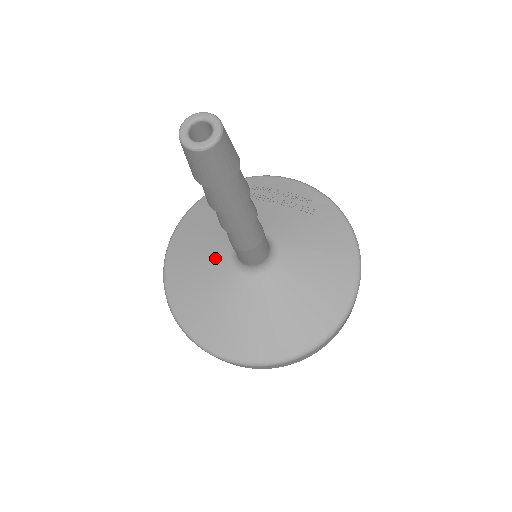
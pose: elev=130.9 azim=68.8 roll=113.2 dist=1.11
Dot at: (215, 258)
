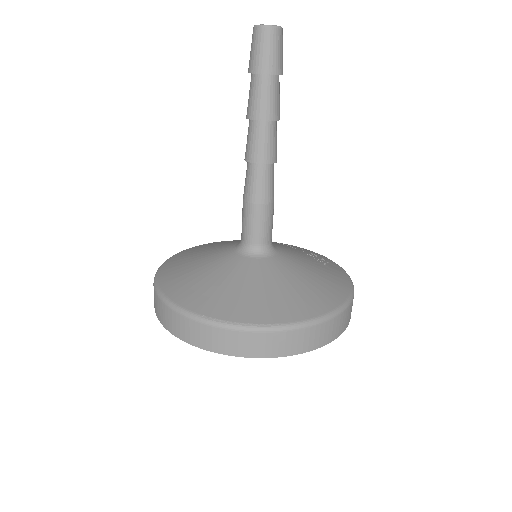
Dot at: (222, 246)
